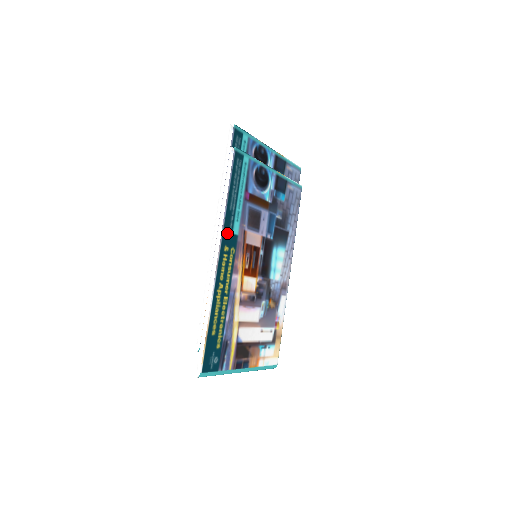
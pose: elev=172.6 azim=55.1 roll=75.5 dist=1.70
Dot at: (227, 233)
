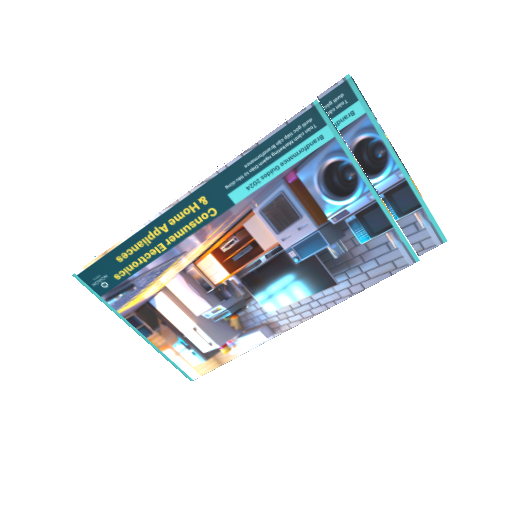
Dot at: (219, 186)
